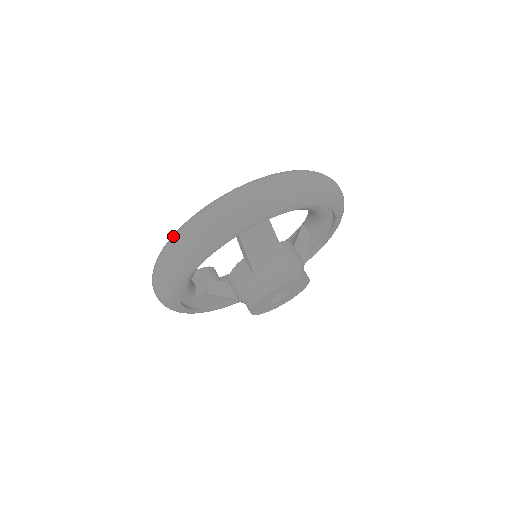
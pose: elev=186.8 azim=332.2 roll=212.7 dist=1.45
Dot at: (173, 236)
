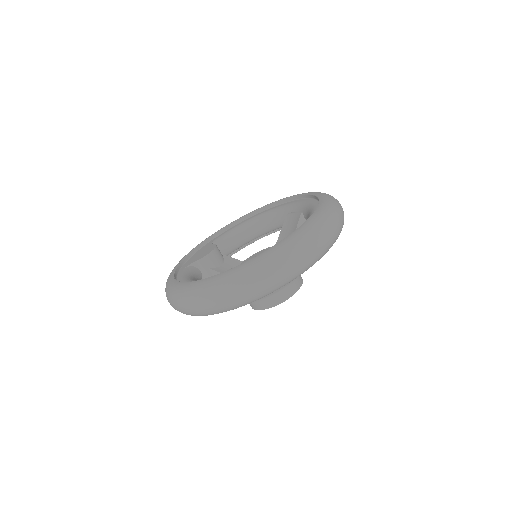
Dot at: (186, 297)
